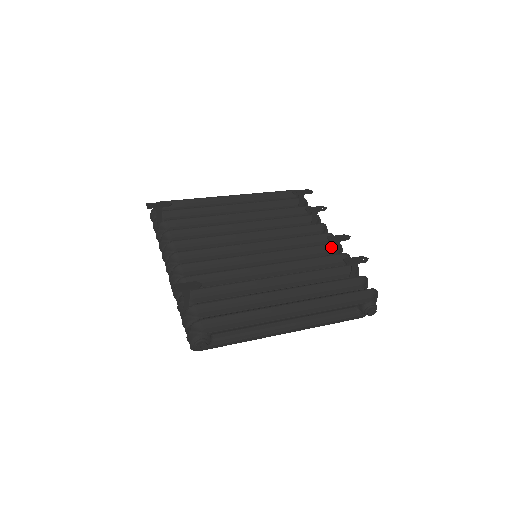
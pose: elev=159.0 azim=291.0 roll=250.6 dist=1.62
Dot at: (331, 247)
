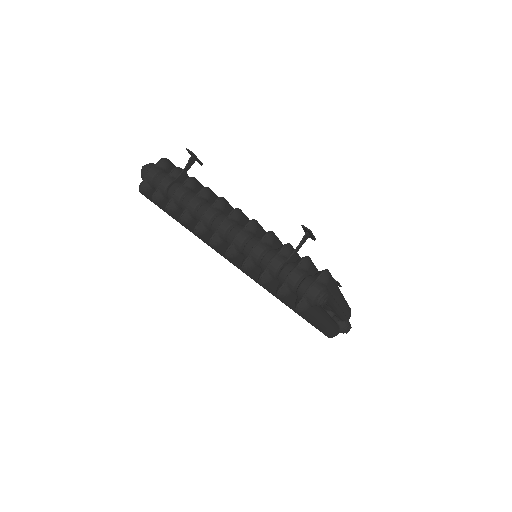
Dot at: occluded
